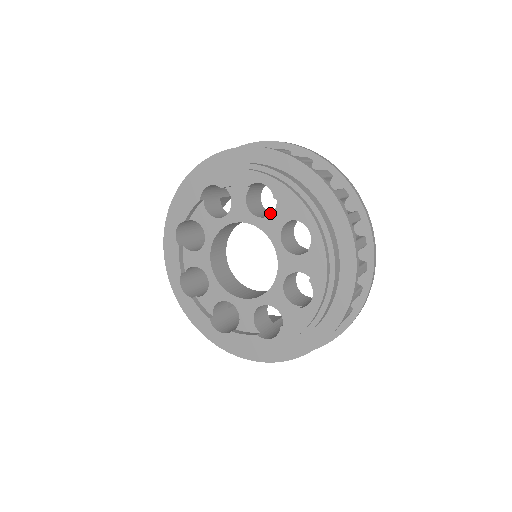
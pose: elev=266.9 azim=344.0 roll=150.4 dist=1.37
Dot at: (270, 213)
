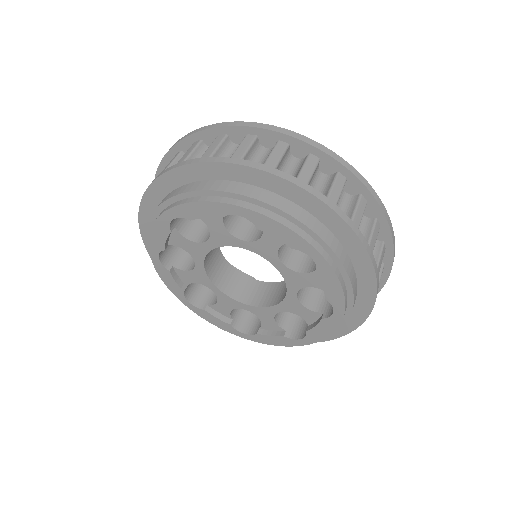
Dot at: occluded
